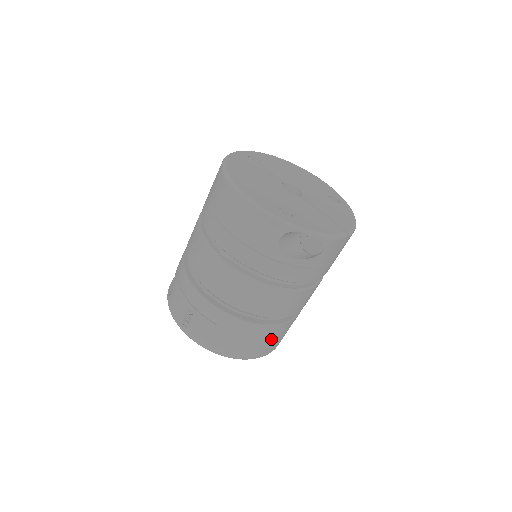
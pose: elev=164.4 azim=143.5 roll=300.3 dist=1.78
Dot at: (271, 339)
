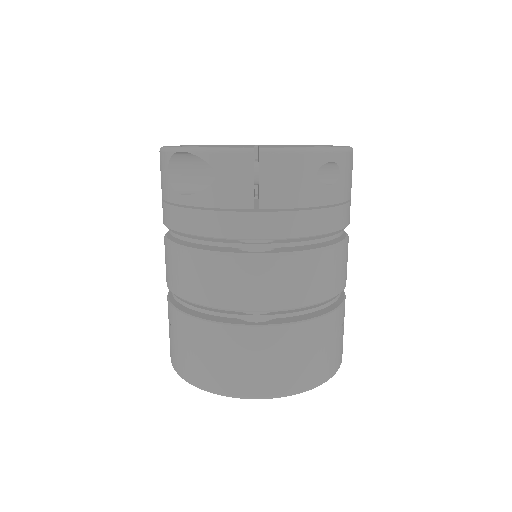
Dot at: (230, 356)
